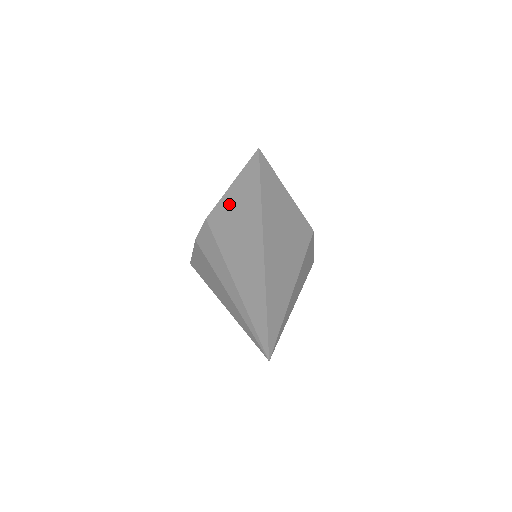
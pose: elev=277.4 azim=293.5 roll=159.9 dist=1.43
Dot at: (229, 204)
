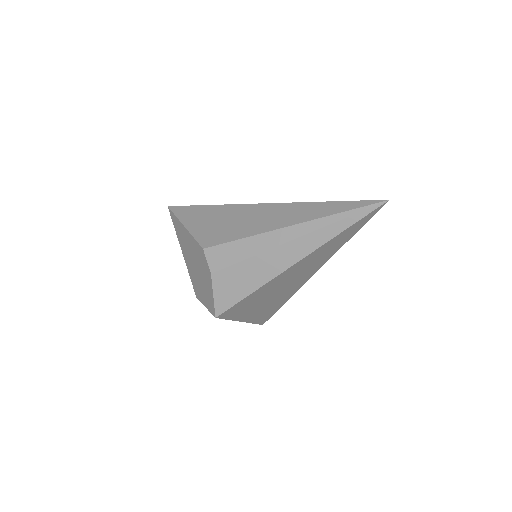
Dot at: (205, 229)
